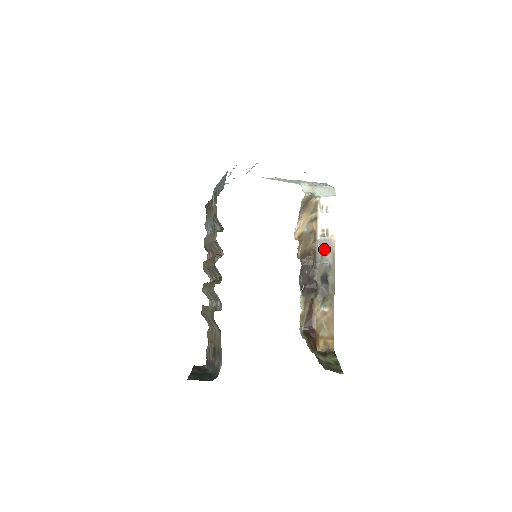
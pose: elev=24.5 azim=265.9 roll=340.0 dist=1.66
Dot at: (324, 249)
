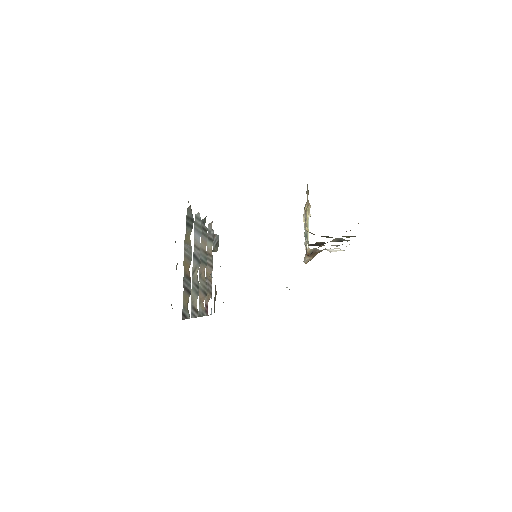
Dot at: occluded
